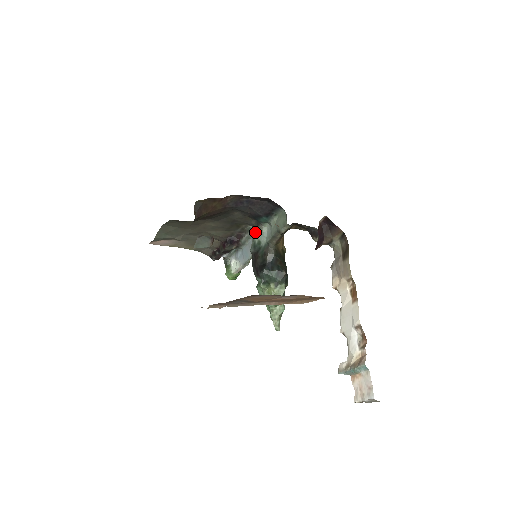
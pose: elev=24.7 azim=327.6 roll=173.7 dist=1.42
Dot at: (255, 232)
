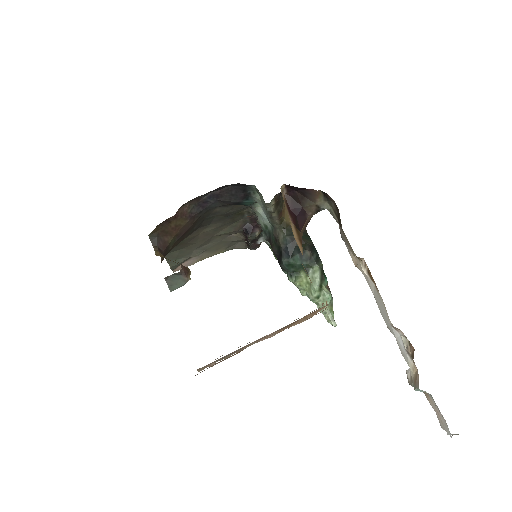
Dot at: occluded
